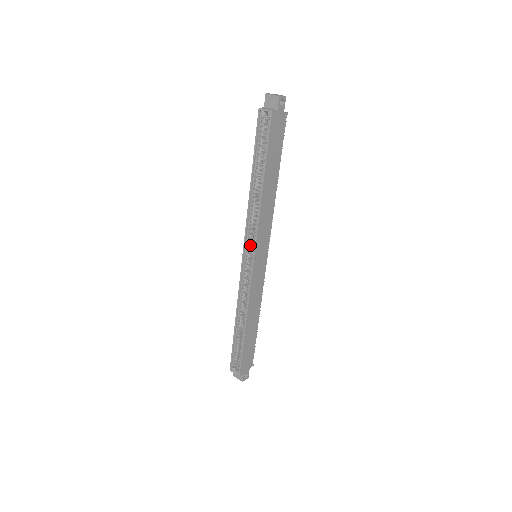
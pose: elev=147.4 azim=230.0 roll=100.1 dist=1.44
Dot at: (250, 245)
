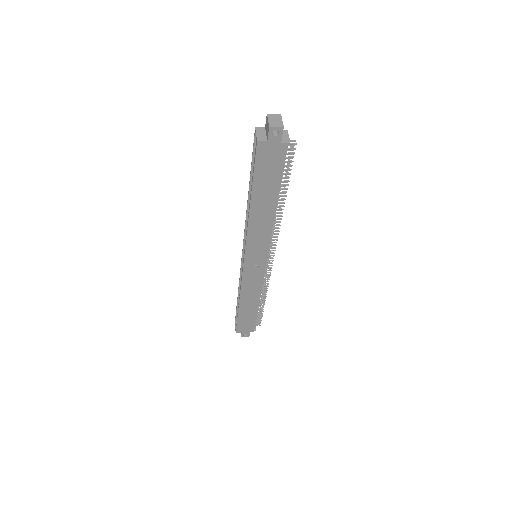
Dot at: occluded
